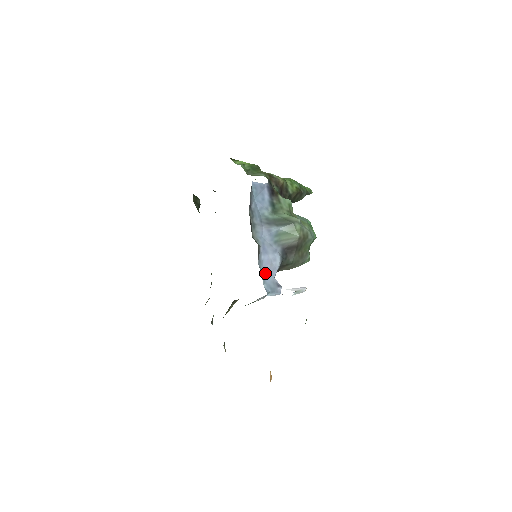
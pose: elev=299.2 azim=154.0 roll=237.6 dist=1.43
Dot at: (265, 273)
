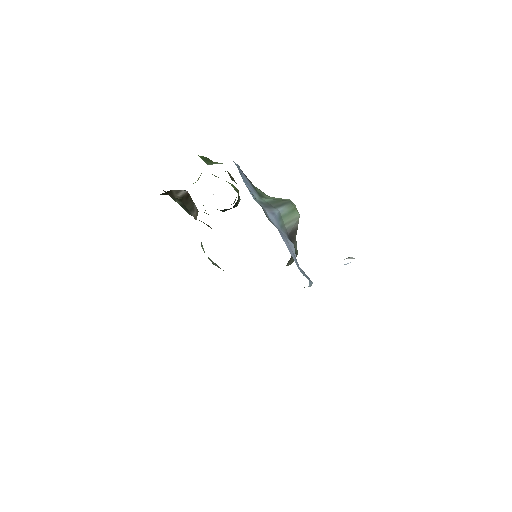
Dot at: occluded
